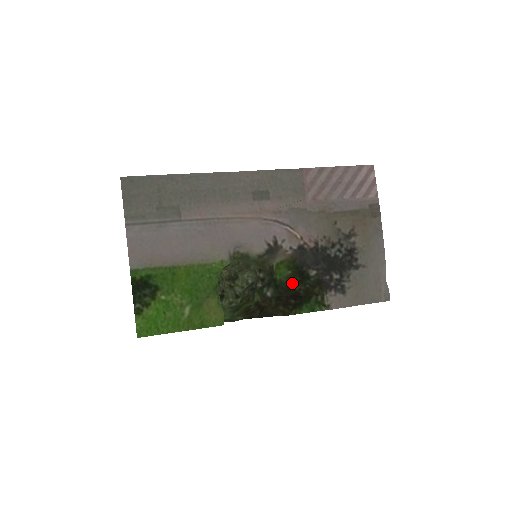
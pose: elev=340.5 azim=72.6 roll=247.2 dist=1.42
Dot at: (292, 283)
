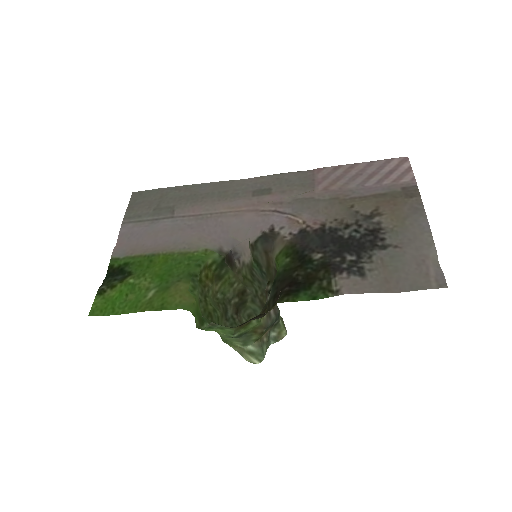
Dot at: (289, 270)
